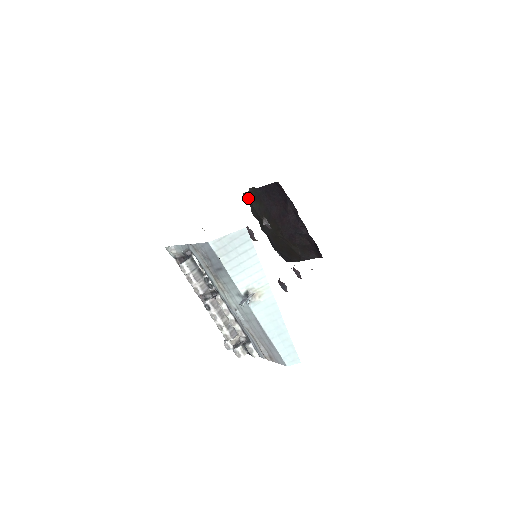
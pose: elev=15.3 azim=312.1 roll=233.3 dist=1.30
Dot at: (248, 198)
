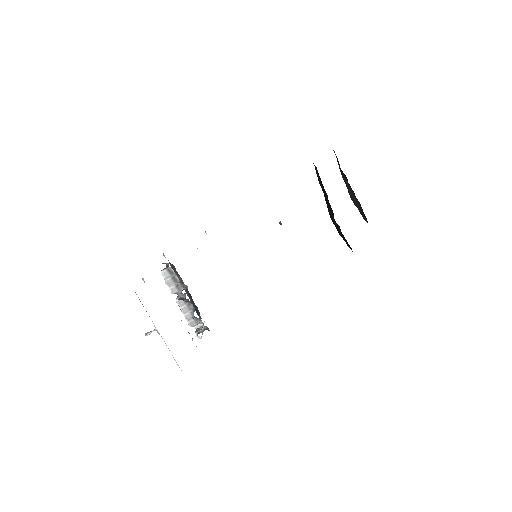
Dot at: occluded
